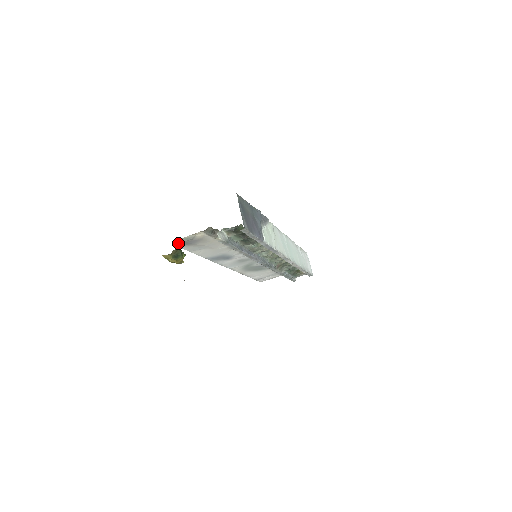
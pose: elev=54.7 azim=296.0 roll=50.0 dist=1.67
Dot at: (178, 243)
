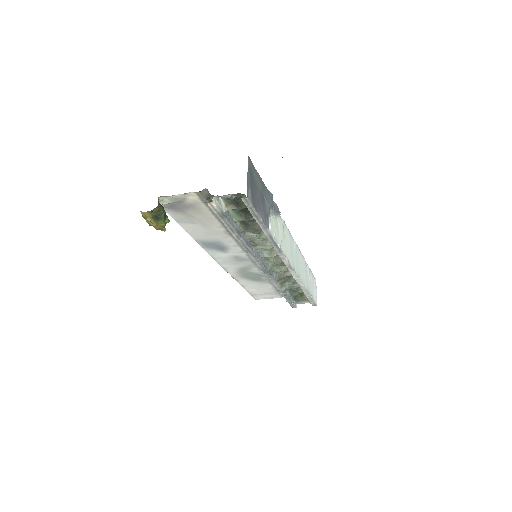
Dot at: (164, 203)
